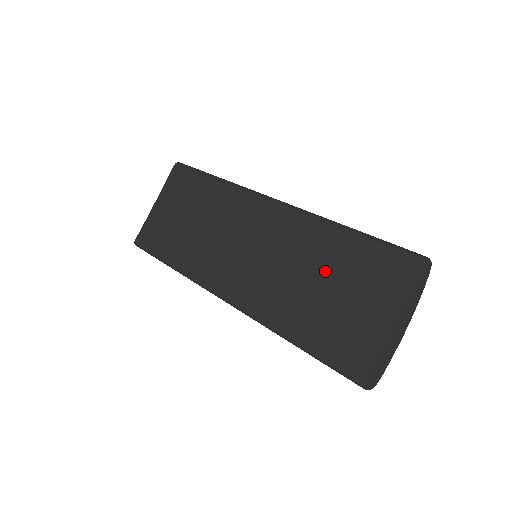
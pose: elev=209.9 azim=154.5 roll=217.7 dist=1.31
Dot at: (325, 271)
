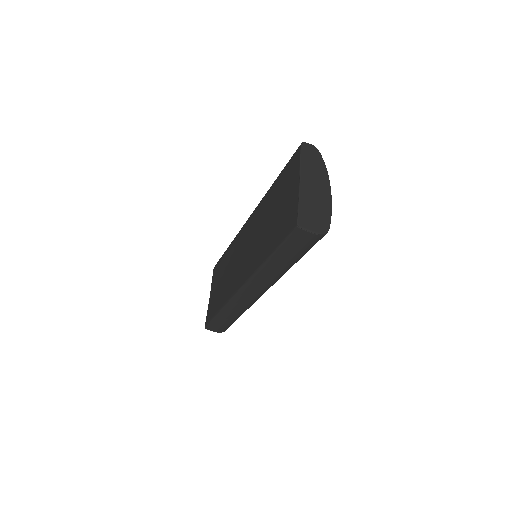
Dot at: (271, 209)
